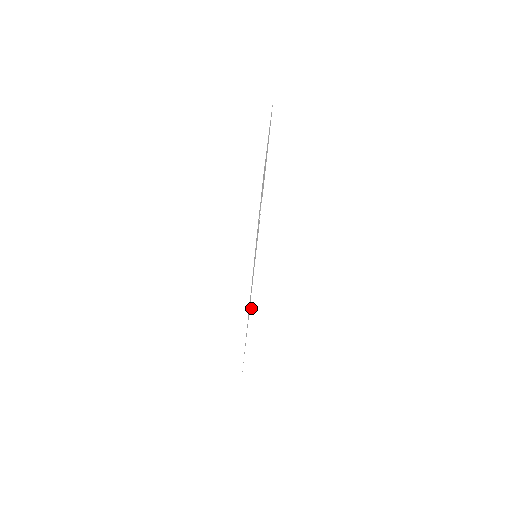
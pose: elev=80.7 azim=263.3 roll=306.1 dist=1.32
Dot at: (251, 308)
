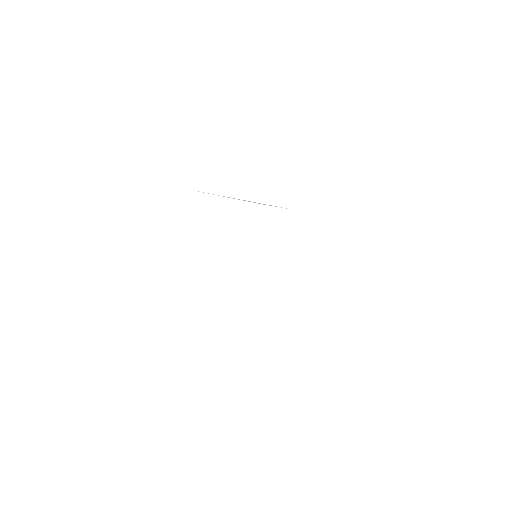
Dot at: occluded
